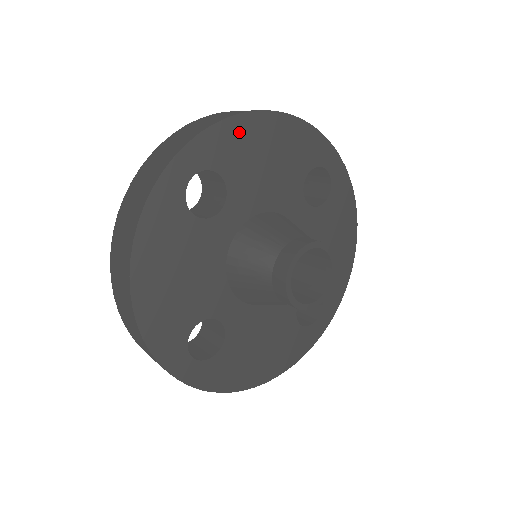
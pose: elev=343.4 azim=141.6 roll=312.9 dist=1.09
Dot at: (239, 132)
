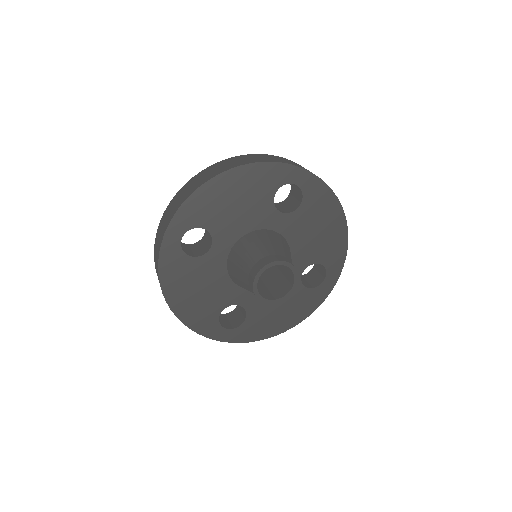
Dot at: (204, 197)
